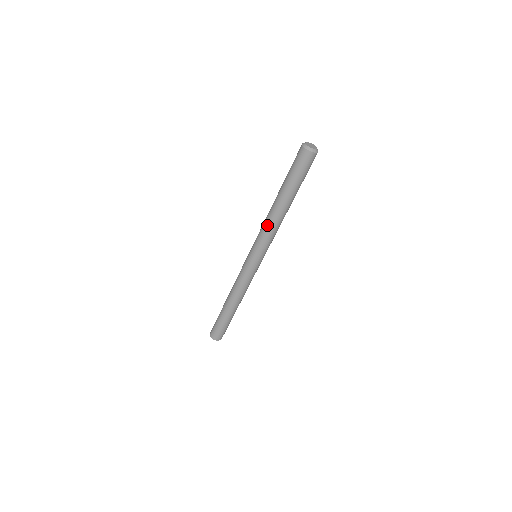
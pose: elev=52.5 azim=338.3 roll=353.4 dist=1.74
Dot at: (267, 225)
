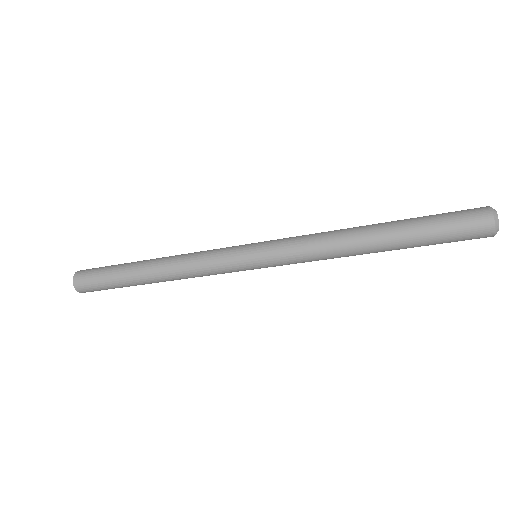
Dot at: (327, 255)
